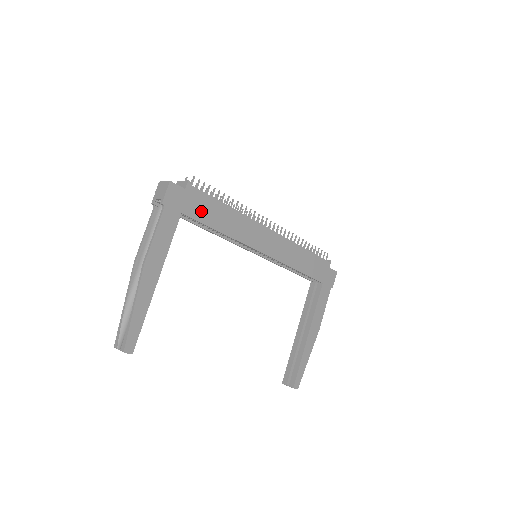
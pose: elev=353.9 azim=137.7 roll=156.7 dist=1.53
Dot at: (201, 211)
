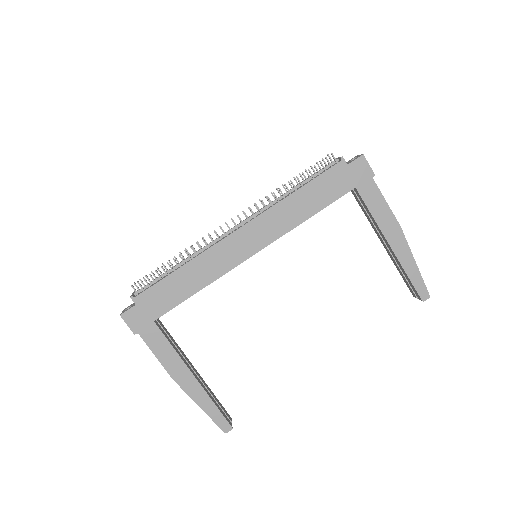
Dot at: (165, 300)
